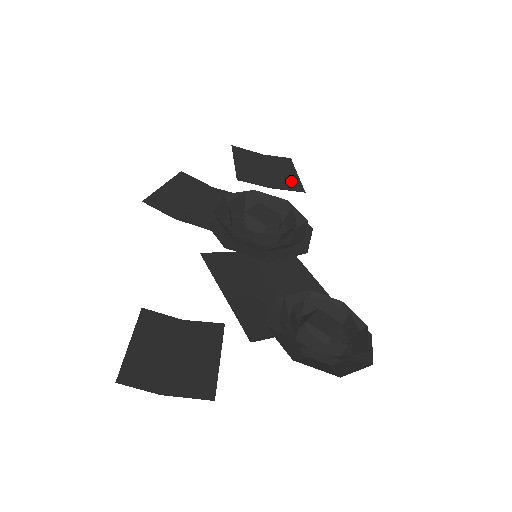
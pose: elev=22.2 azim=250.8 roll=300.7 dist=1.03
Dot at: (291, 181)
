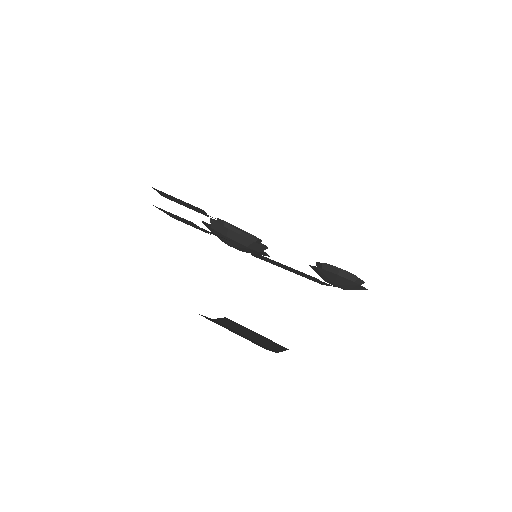
Dot at: occluded
